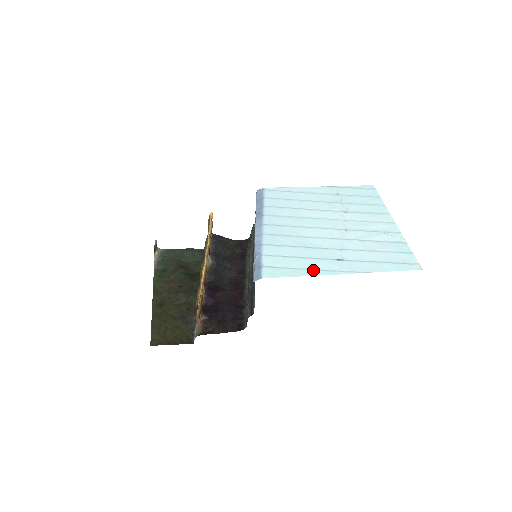
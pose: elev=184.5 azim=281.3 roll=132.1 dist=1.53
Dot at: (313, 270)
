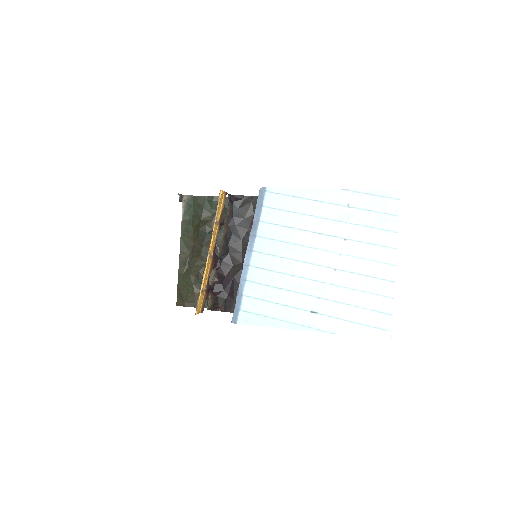
Dot at: (284, 322)
